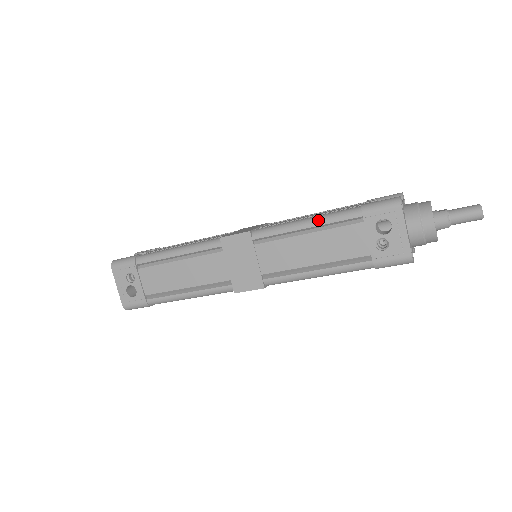
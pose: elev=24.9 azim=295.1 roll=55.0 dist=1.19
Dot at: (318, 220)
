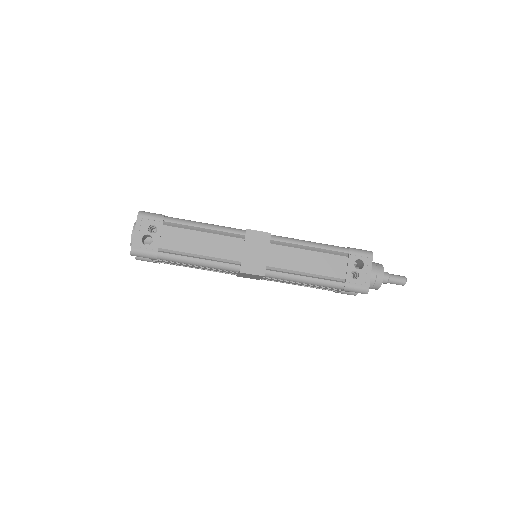
Dot at: (320, 245)
